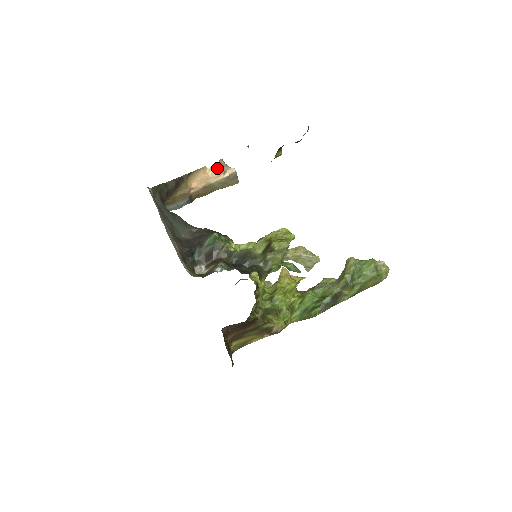
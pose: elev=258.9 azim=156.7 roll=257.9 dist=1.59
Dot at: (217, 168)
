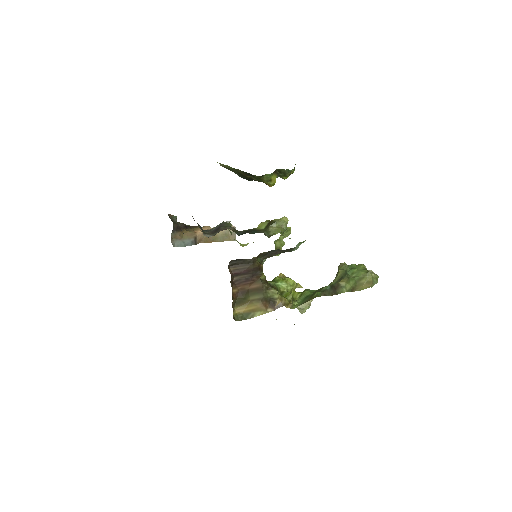
Dot at: occluded
